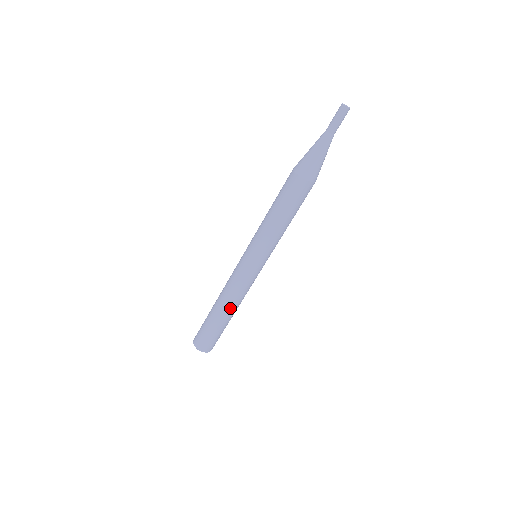
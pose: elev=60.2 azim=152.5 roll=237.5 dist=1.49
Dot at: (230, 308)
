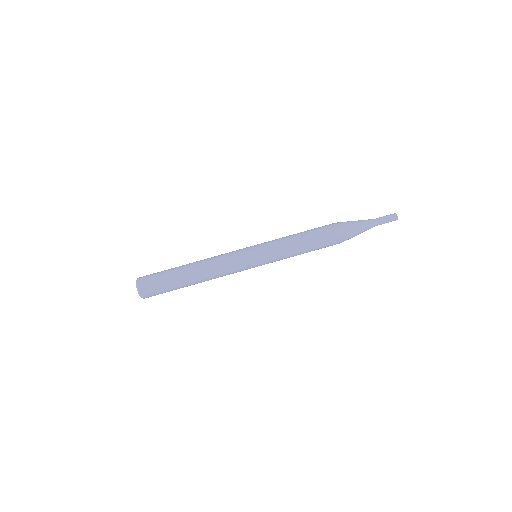
Dot at: (199, 264)
